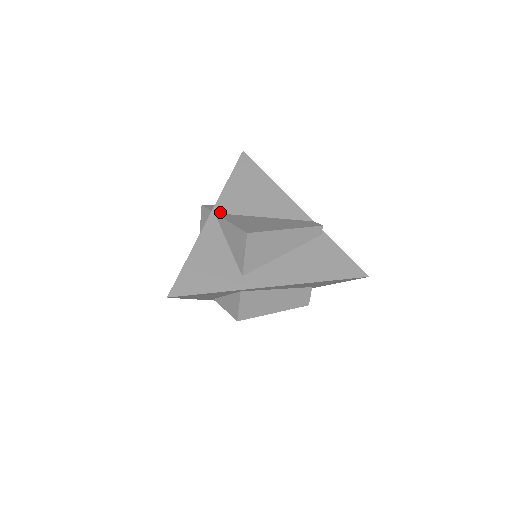
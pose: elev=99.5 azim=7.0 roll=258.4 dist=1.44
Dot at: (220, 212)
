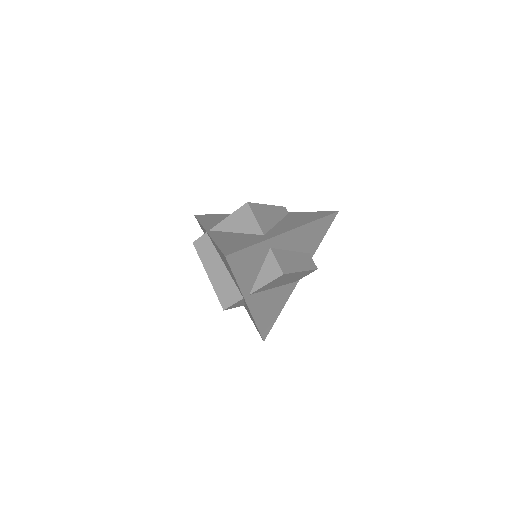
Dot at: occluded
